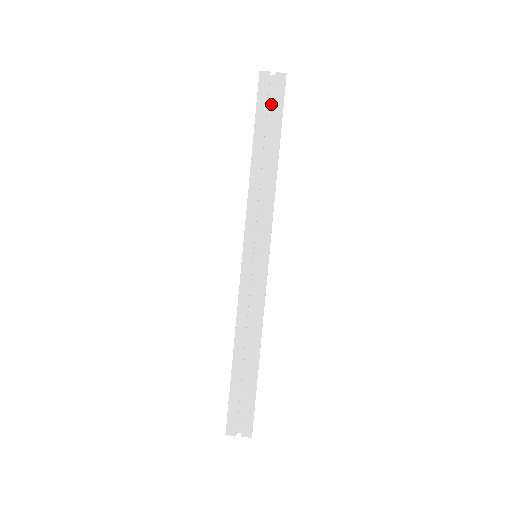
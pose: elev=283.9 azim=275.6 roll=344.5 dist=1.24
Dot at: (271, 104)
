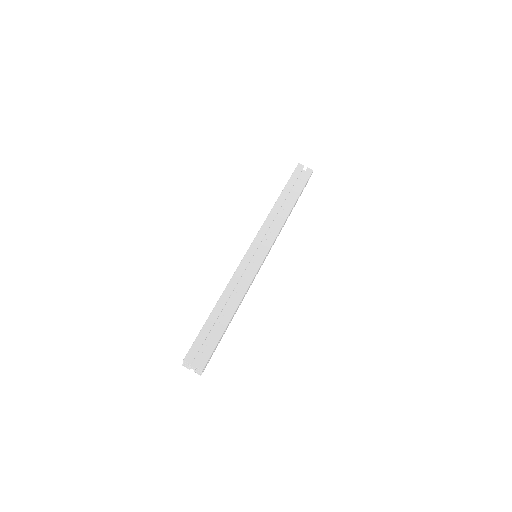
Dot at: (298, 182)
